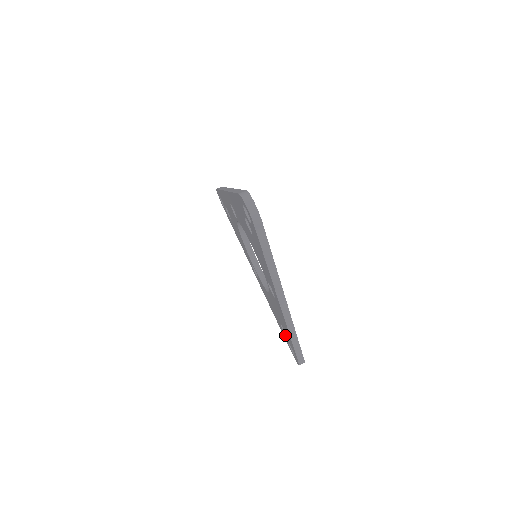
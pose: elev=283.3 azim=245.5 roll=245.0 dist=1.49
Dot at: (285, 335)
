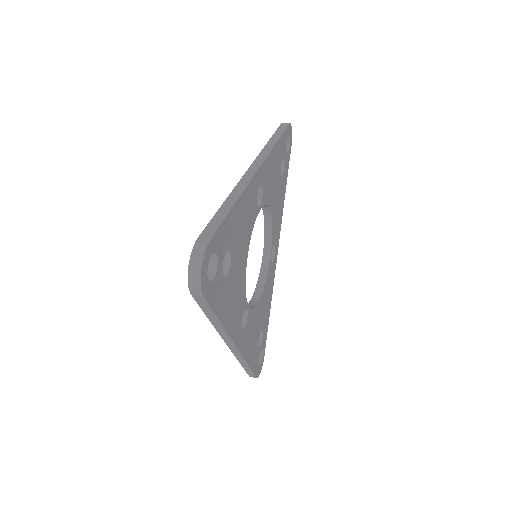
Dot at: occluded
